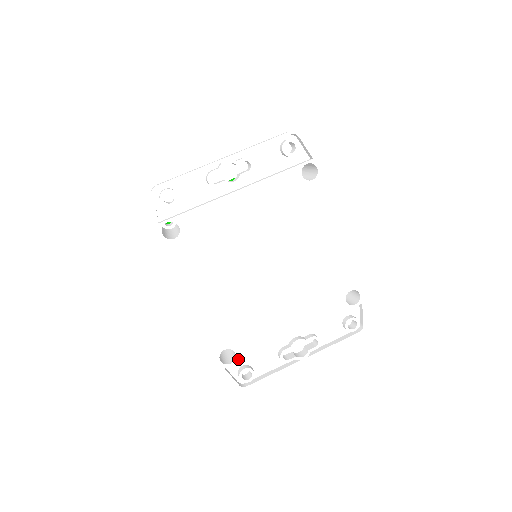
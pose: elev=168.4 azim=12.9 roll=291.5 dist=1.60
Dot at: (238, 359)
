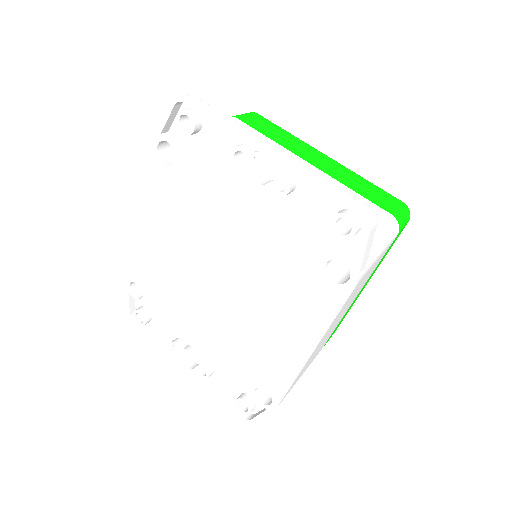
Dot at: (142, 302)
